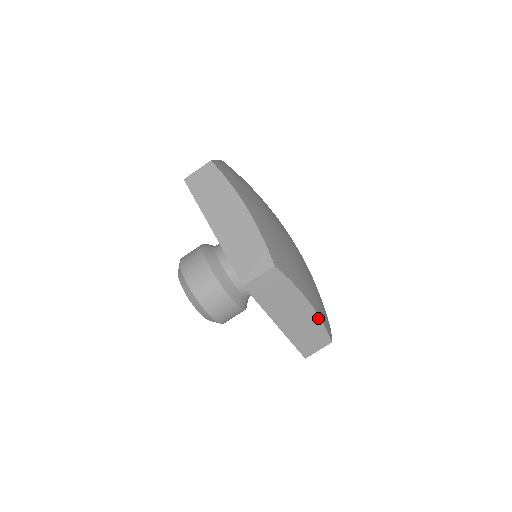
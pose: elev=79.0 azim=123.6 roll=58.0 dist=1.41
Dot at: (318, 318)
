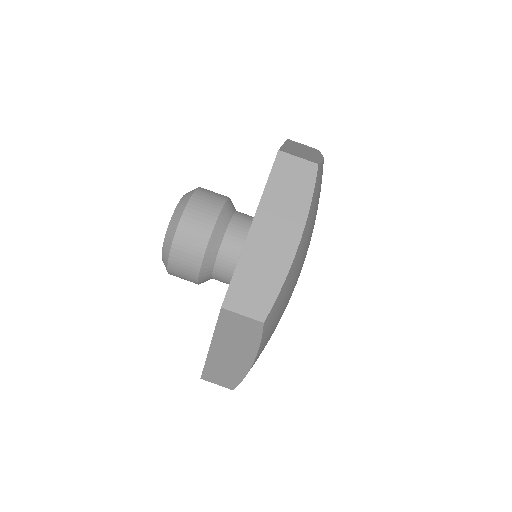
Dot at: (245, 373)
